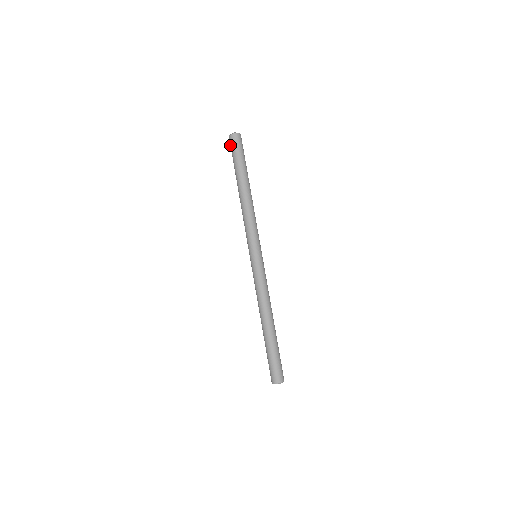
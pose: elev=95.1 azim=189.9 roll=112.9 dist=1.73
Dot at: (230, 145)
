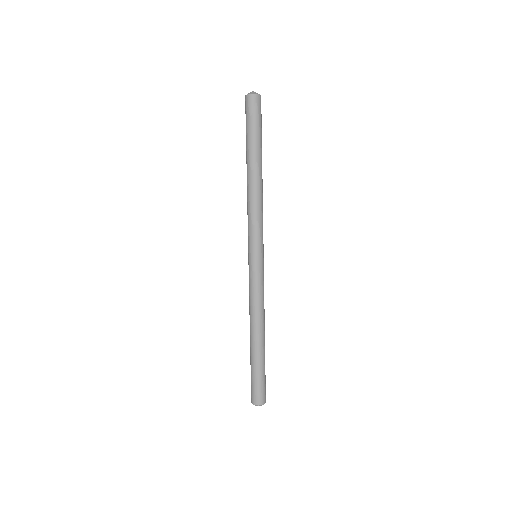
Dot at: (246, 107)
